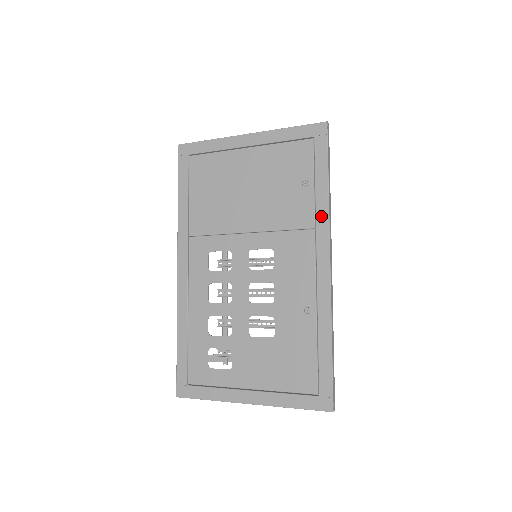
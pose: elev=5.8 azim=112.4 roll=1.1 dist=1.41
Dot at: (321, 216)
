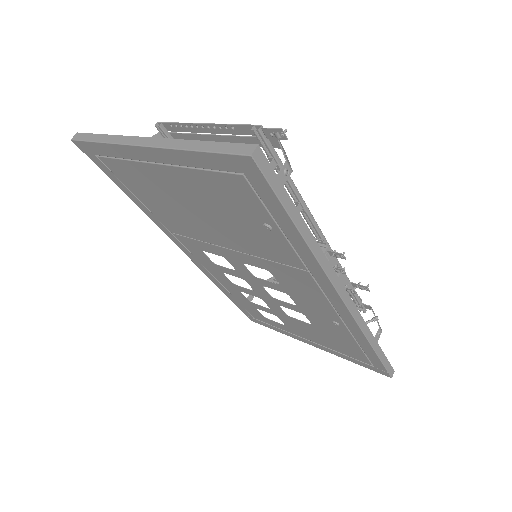
Dot at: (310, 264)
